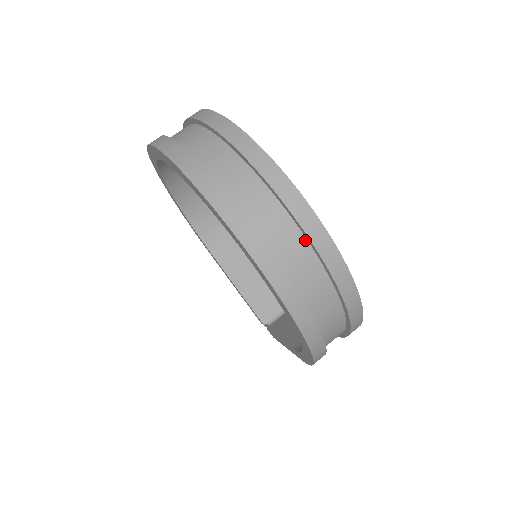
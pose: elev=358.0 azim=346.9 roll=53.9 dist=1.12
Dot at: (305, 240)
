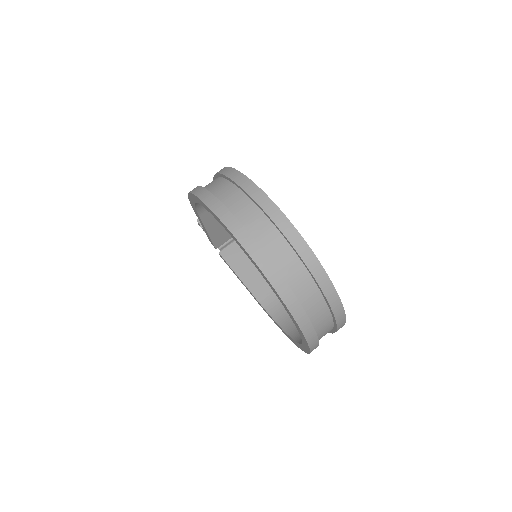
Dot at: (333, 328)
